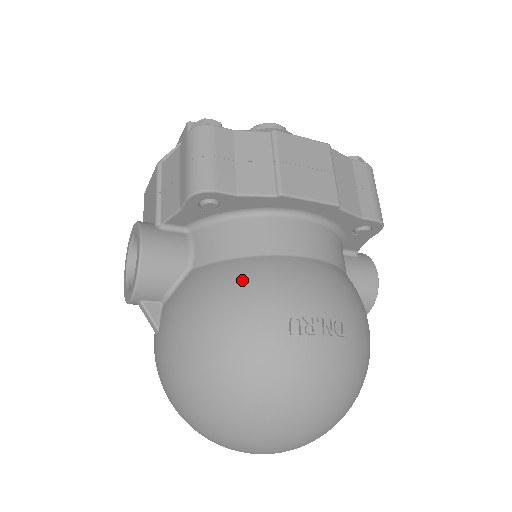
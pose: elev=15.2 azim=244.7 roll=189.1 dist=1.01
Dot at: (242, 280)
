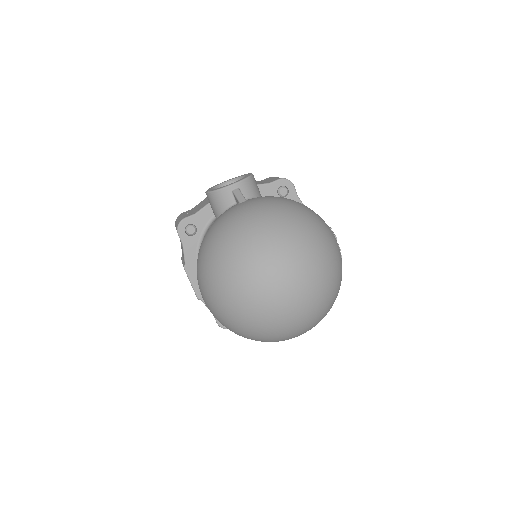
Dot at: occluded
